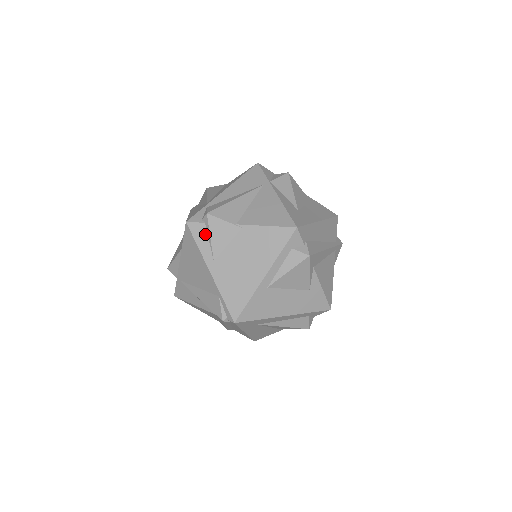
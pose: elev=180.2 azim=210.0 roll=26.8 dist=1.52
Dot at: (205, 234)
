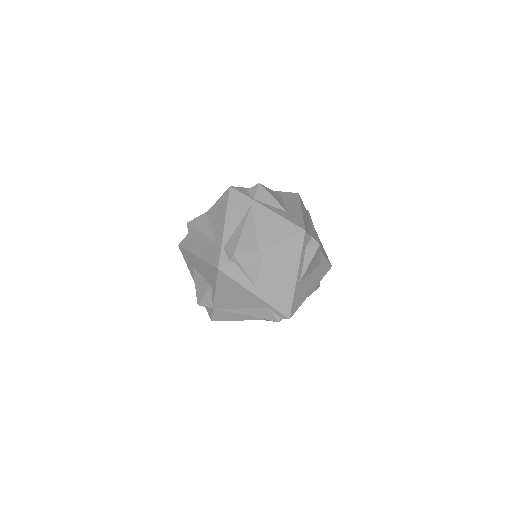
Dot at: (238, 270)
